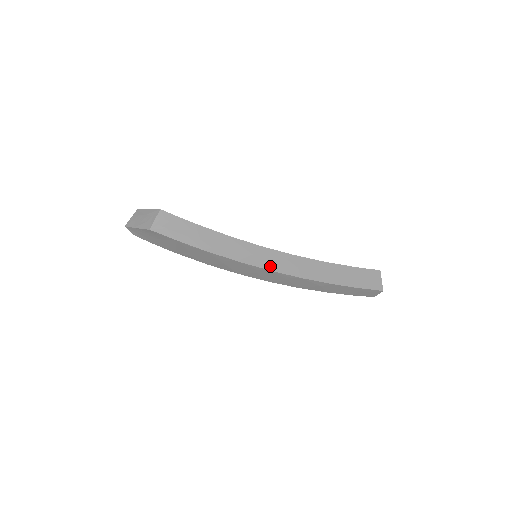
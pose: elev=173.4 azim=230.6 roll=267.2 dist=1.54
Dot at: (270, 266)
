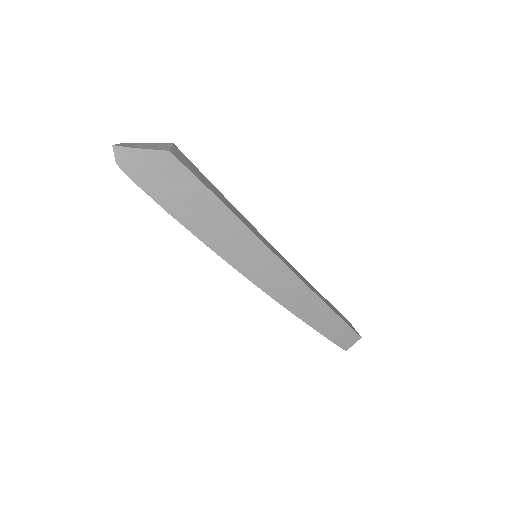
Dot at: (284, 262)
